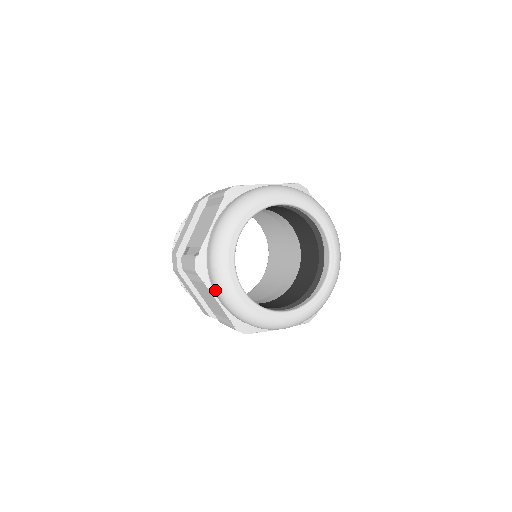
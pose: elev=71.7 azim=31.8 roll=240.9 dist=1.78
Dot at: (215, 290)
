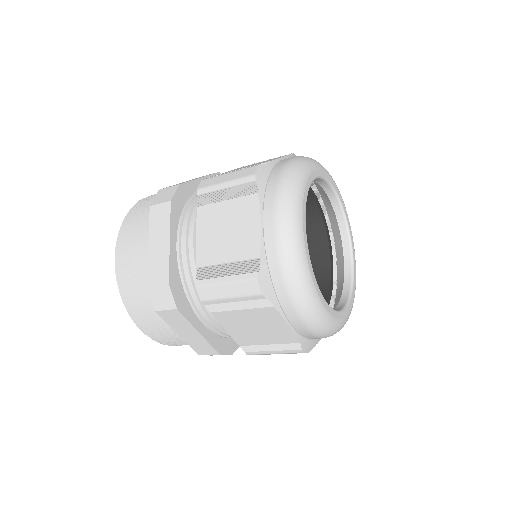
Dot at: (271, 205)
